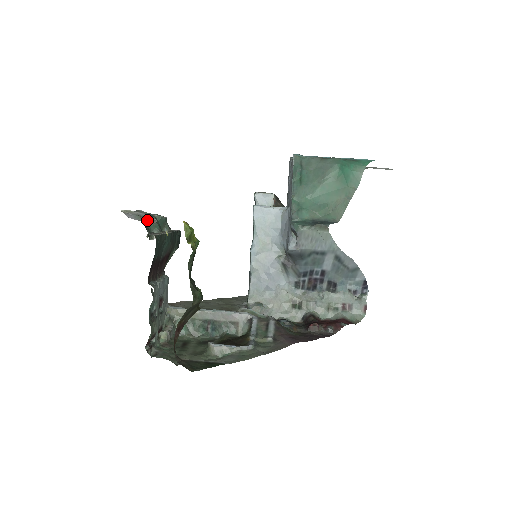
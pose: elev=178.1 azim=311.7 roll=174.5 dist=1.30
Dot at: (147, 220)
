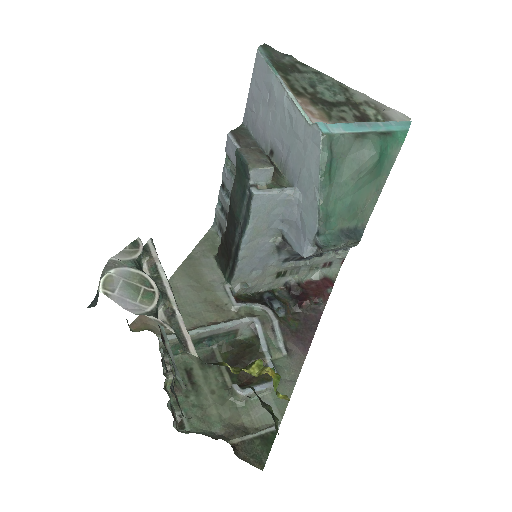
Dot at: (147, 295)
